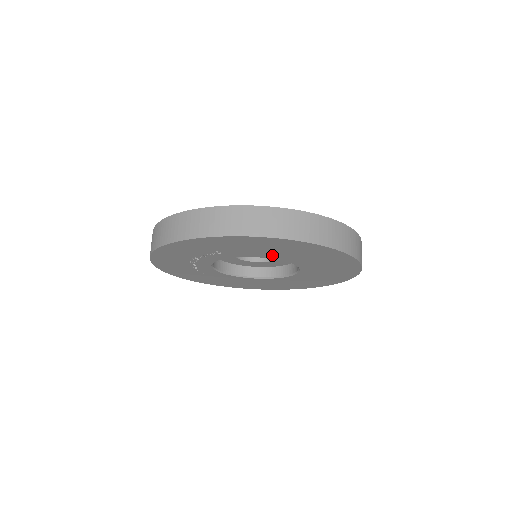
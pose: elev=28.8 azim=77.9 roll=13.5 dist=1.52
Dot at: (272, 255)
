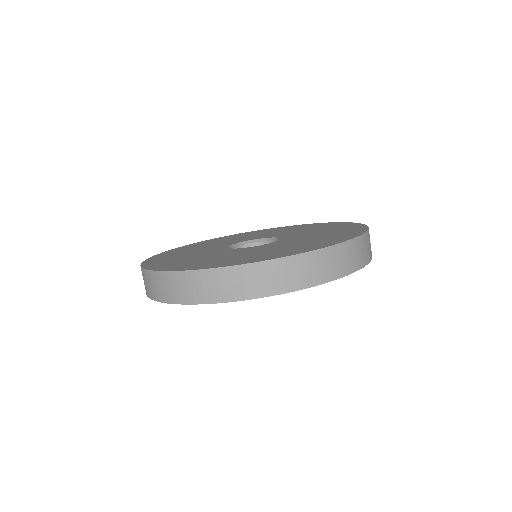
Dot at: occluded
